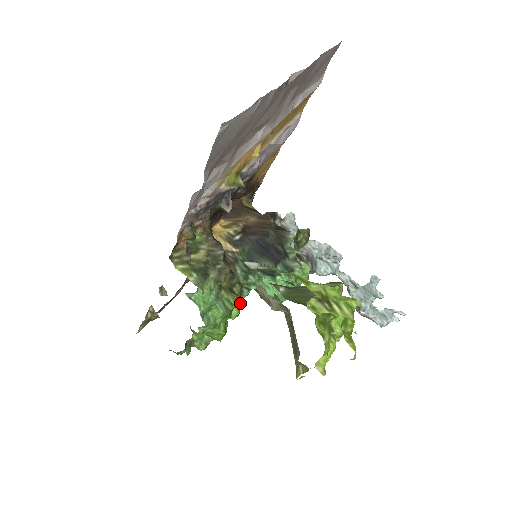
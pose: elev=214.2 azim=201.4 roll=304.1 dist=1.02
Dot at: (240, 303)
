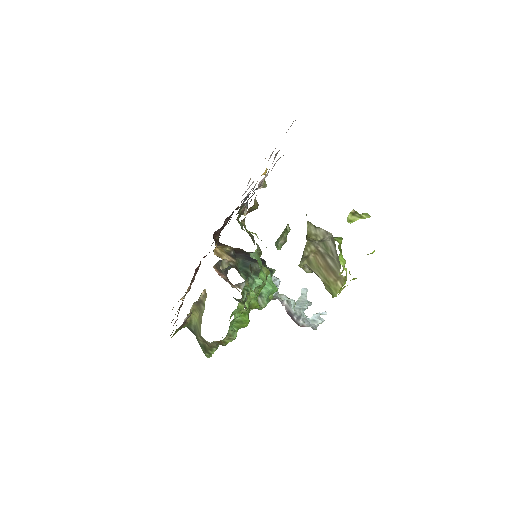
Dot at: (253, 293)
